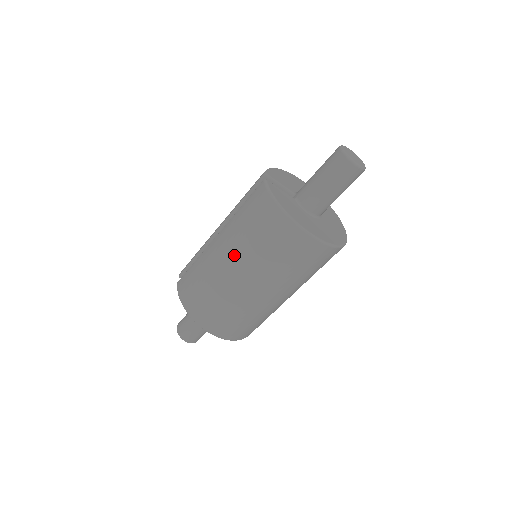
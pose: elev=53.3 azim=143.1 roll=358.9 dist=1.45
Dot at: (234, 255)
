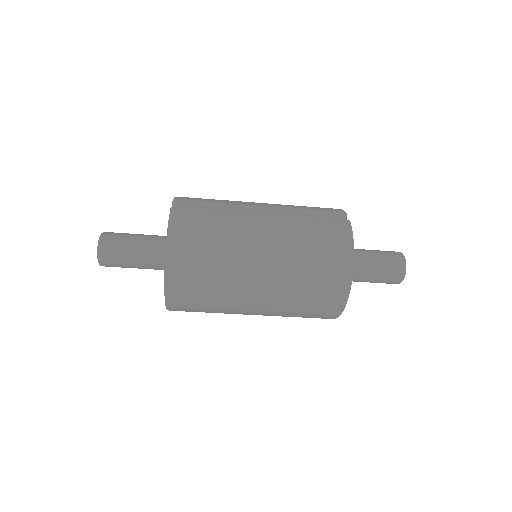
Dot at: (275, 249)
